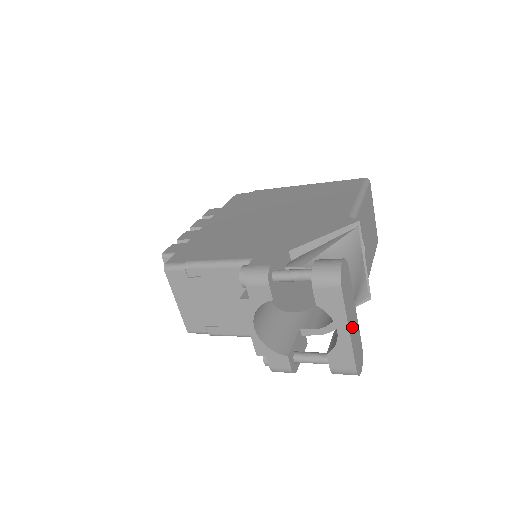
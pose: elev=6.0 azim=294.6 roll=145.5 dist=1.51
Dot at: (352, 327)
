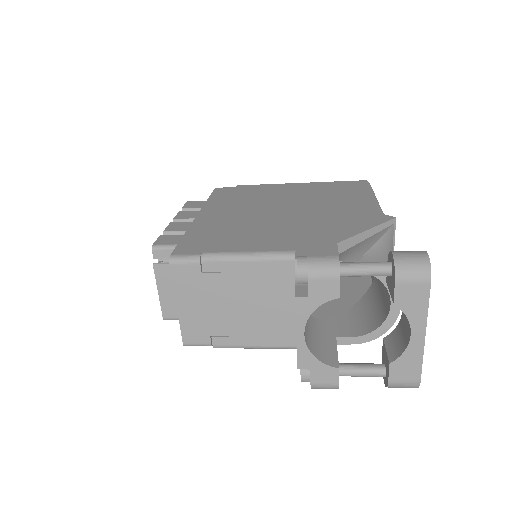
Dot at: occluded
